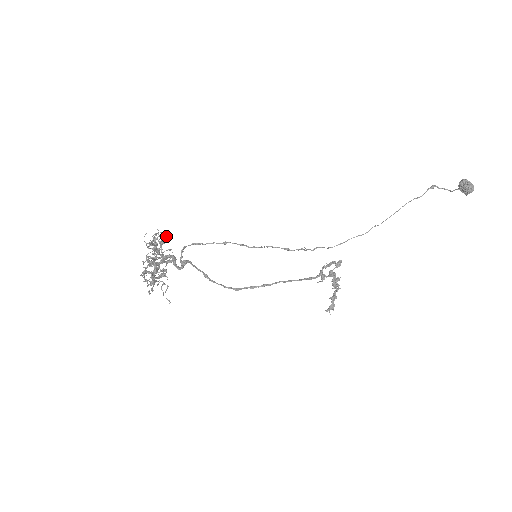
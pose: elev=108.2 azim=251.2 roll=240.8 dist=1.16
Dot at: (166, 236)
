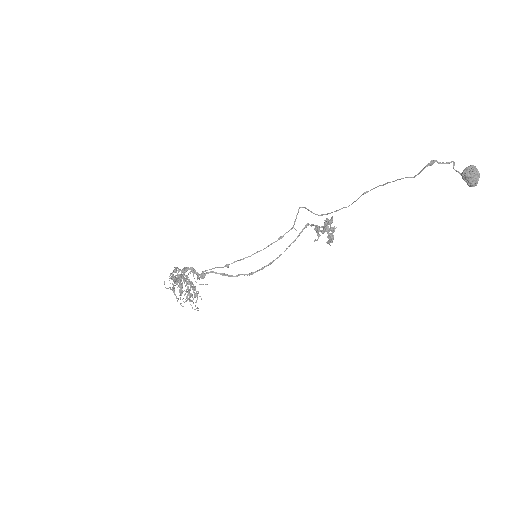
Dot at: occluded
